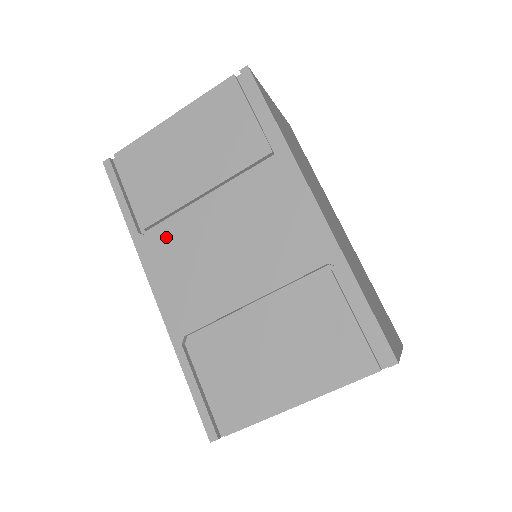
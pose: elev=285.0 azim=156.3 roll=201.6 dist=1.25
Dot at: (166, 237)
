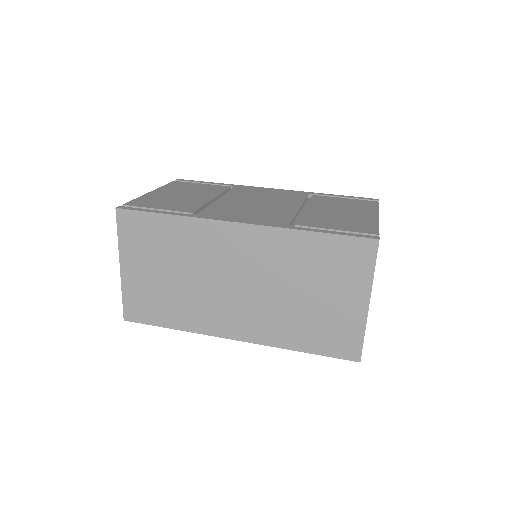
Dot at: (214, 210)
